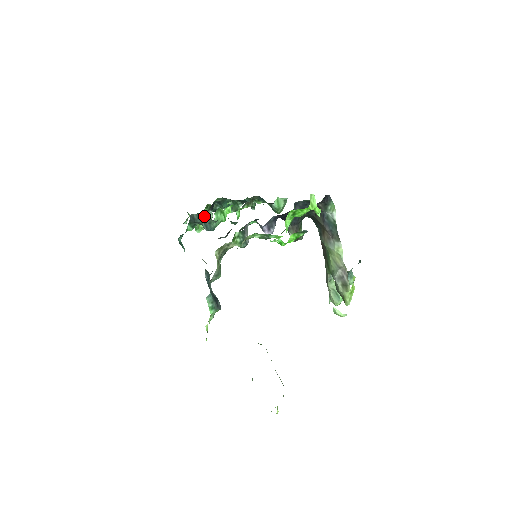
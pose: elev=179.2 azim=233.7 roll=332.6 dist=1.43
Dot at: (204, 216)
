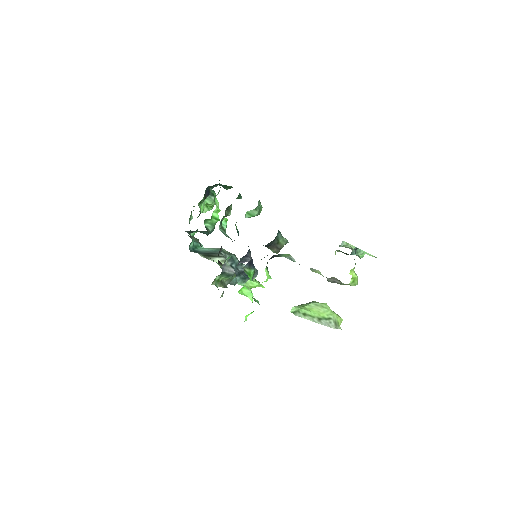
Dot at: (196, 231)
